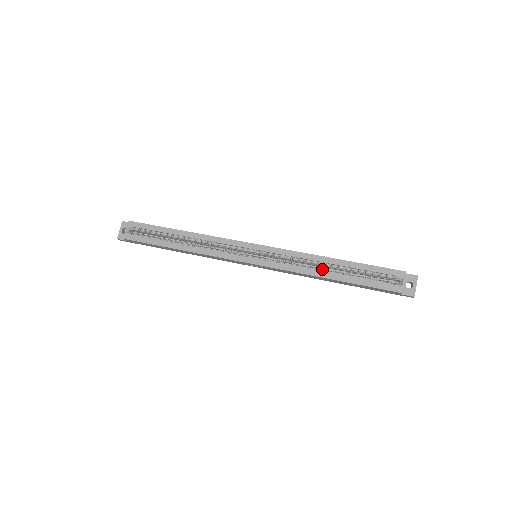
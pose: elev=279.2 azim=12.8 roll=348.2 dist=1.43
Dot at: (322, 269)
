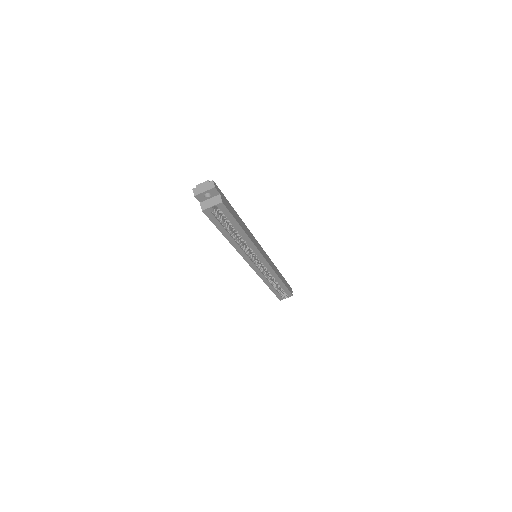
Dot at: (271, 279)
